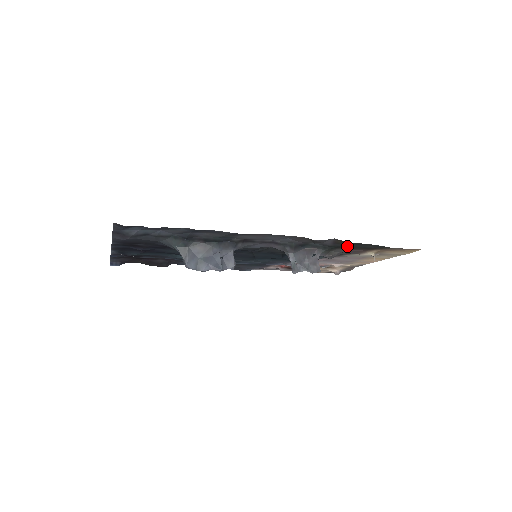
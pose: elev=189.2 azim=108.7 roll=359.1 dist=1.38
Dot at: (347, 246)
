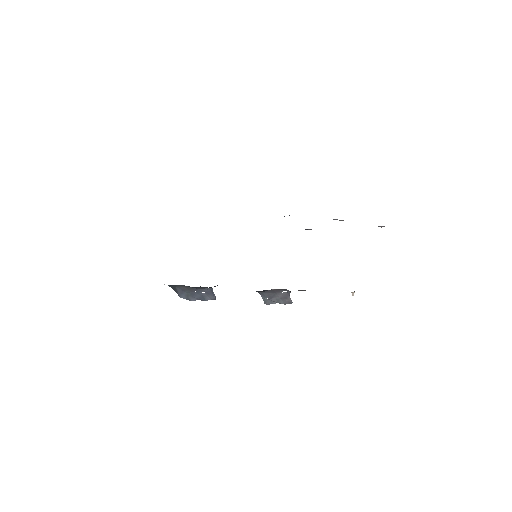
Dot at: occluded
